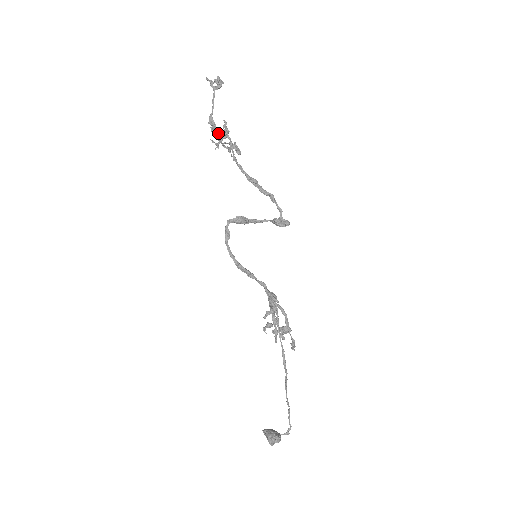
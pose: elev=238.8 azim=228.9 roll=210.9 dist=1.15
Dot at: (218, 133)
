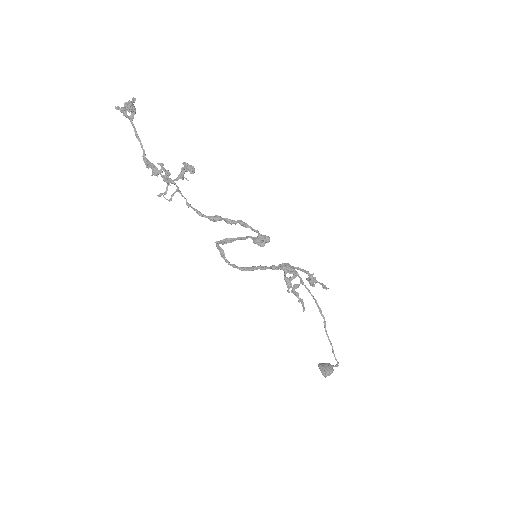
Dot at: occluded
